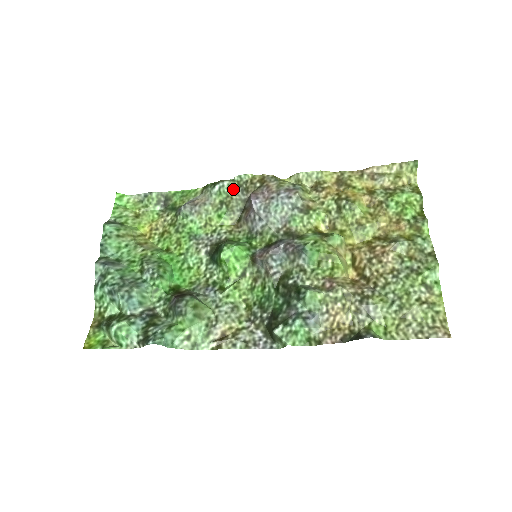
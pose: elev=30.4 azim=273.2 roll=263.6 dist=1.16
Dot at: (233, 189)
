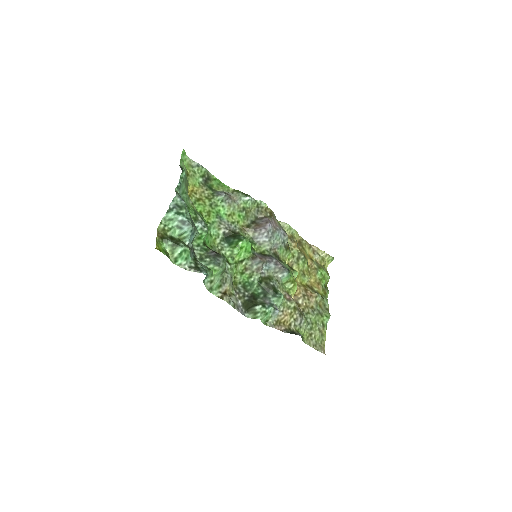
Dot at: (254, 206)
